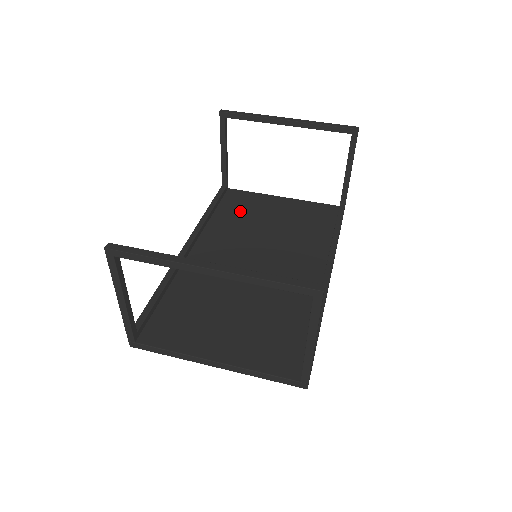
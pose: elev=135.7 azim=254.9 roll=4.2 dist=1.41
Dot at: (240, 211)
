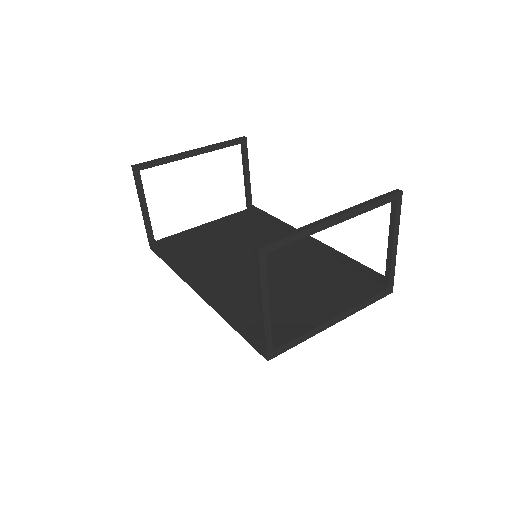
Dot at: (190, 247)
